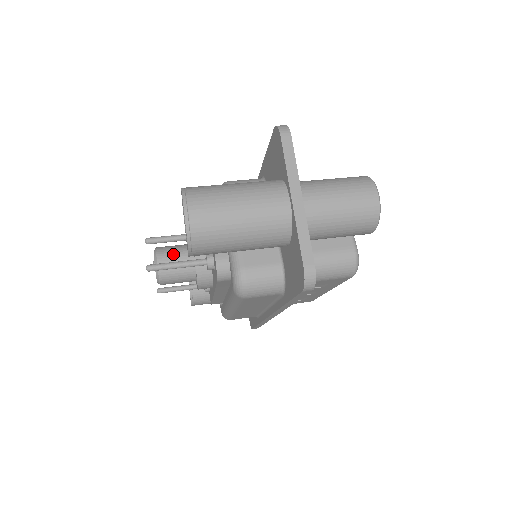
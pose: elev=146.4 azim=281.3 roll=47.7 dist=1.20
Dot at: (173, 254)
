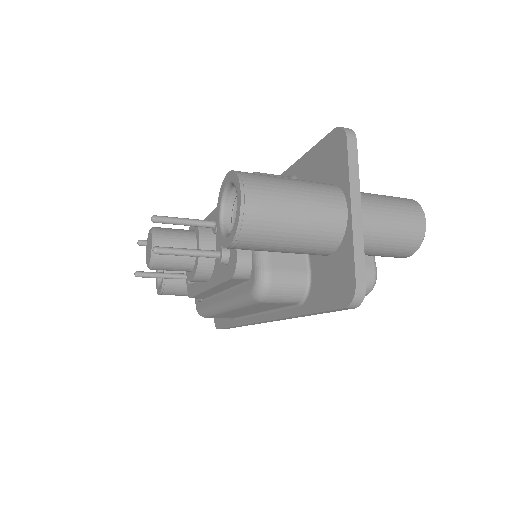
Dot at: (174, 238)
